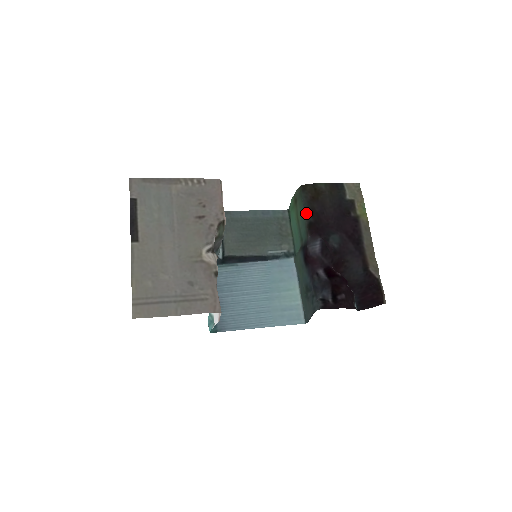
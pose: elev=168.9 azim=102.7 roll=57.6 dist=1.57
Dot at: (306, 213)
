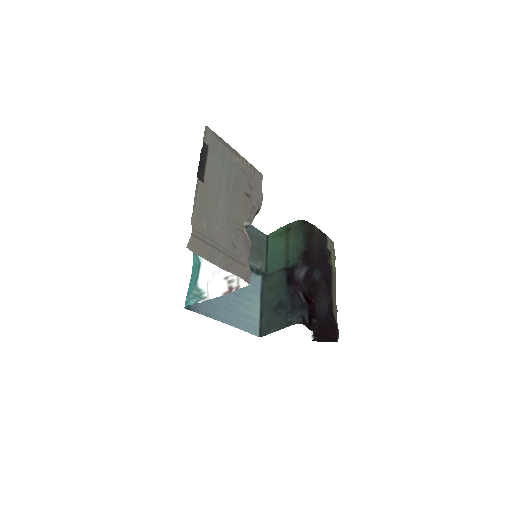
Dot at: (304, 242)
